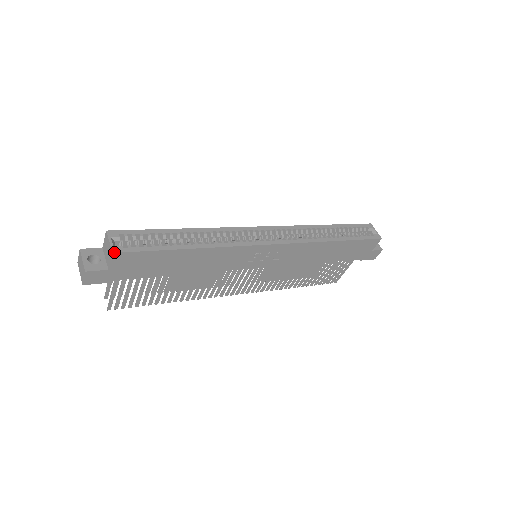
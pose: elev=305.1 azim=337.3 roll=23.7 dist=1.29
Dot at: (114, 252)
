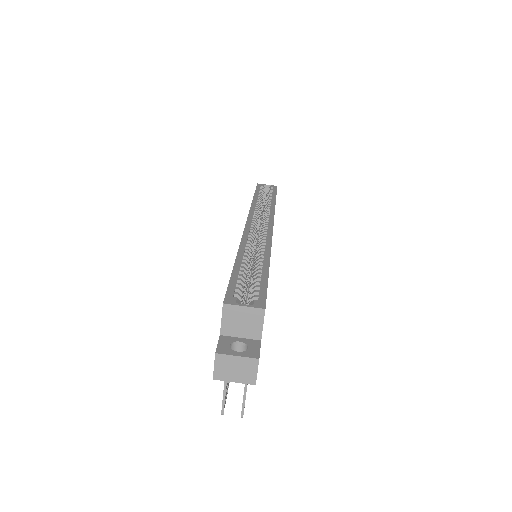
Dot at: (264, 308)
